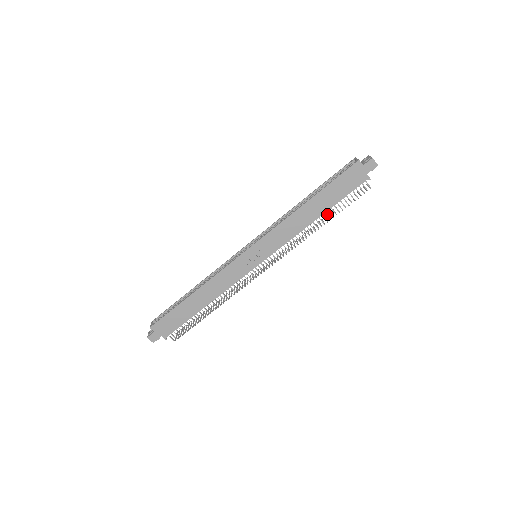
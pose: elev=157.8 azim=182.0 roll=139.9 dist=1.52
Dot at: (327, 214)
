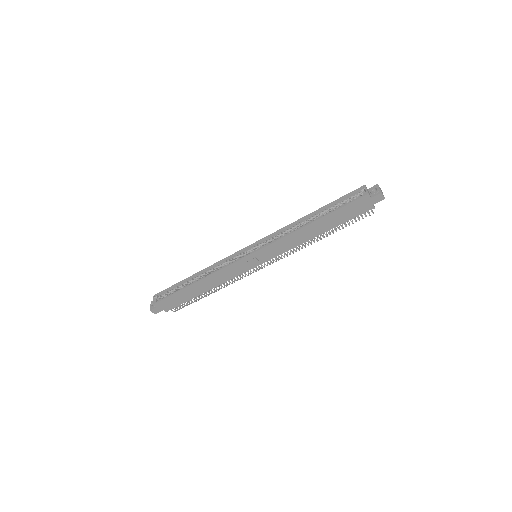
Dot at: occluded
